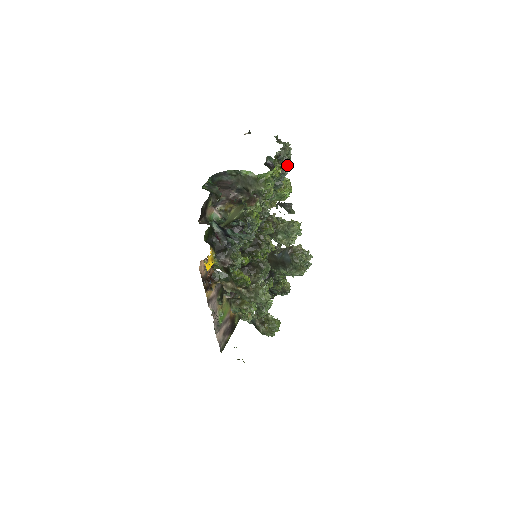
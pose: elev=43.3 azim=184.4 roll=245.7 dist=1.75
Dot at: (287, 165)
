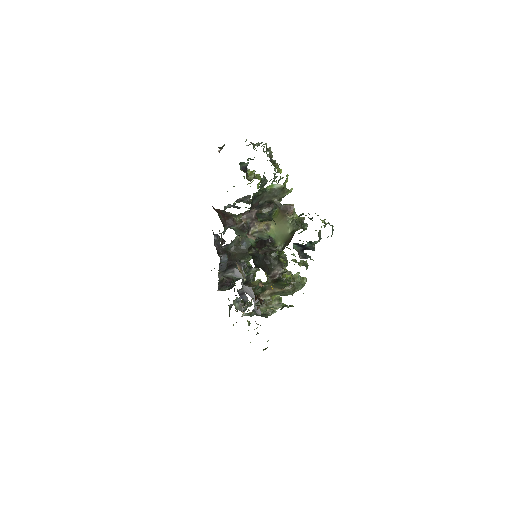
Dot at: occluded
